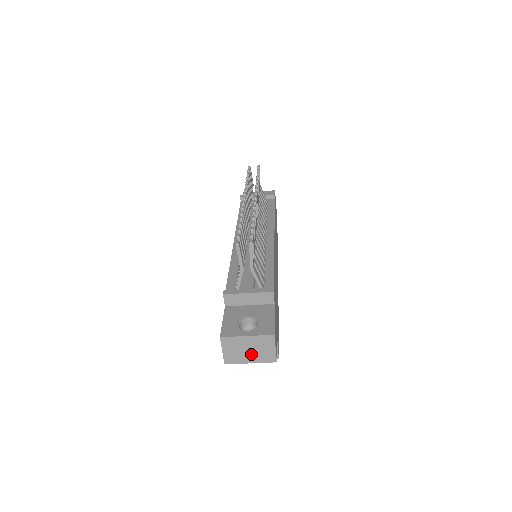
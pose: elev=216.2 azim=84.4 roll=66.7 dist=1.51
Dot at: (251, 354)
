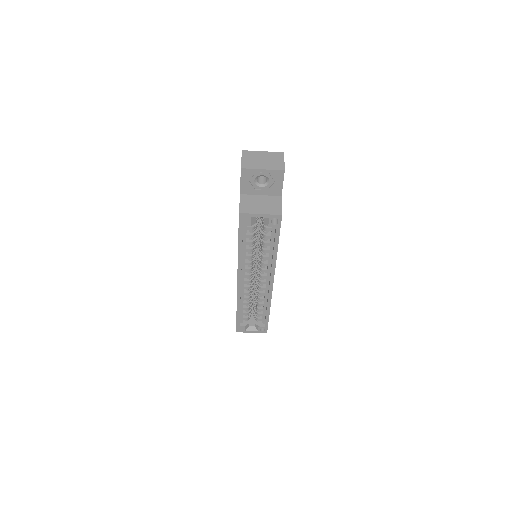
Dot at: (264, 163)
